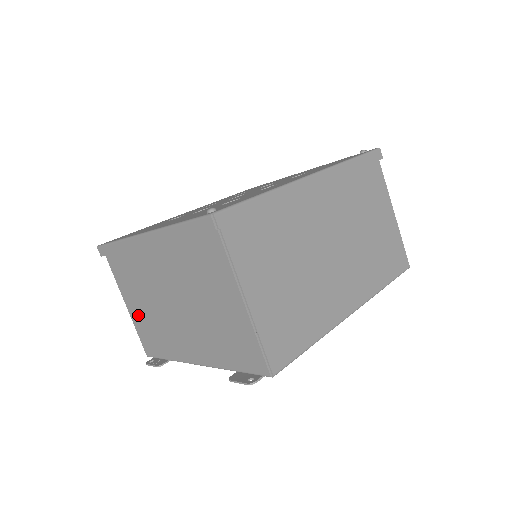
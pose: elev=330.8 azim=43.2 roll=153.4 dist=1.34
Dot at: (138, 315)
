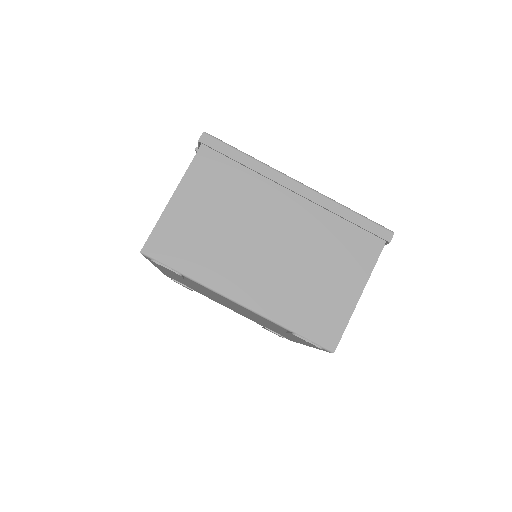
Dot at: (187, 216)
